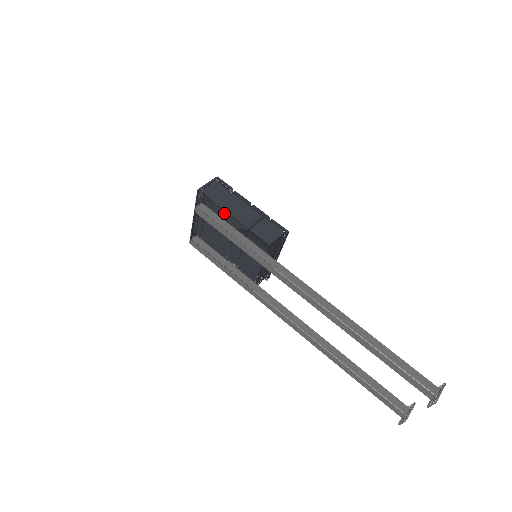
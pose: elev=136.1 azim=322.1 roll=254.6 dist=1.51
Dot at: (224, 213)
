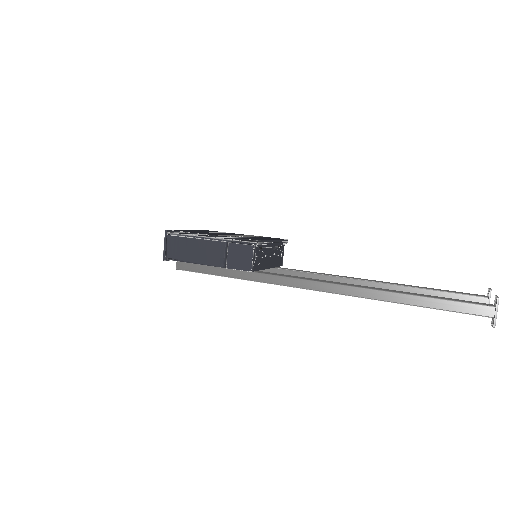
Dot at: occluded
